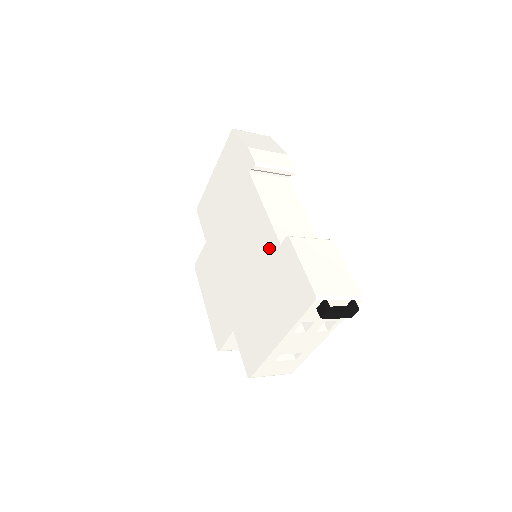
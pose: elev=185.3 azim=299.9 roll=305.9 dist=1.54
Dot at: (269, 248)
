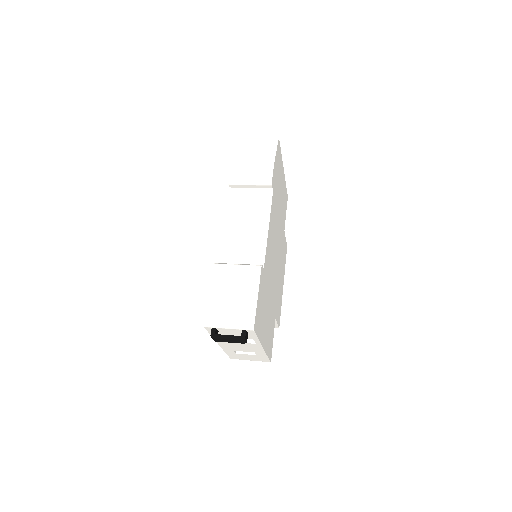
Dot at: occluded
